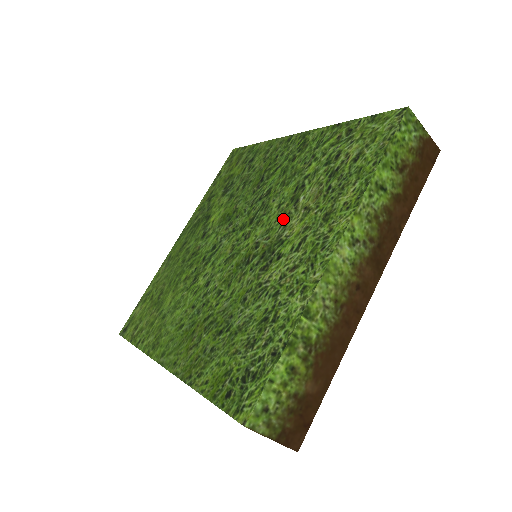
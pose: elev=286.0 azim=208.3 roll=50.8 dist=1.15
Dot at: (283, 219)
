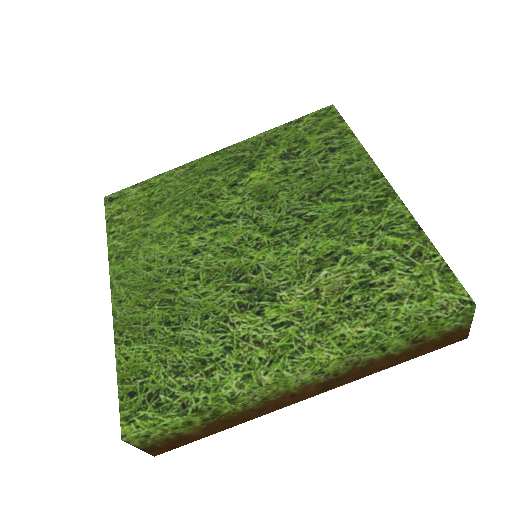
Dot at: (294, 274)
